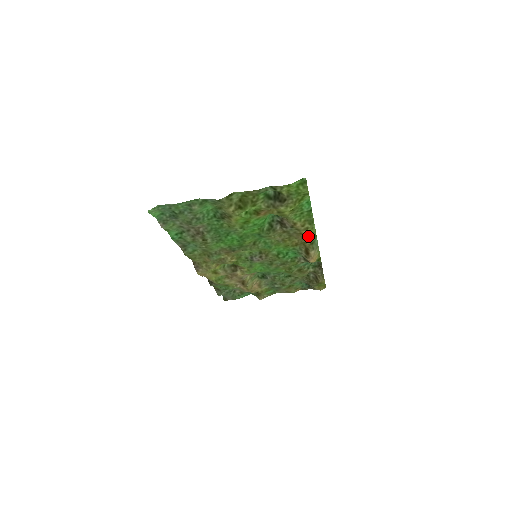
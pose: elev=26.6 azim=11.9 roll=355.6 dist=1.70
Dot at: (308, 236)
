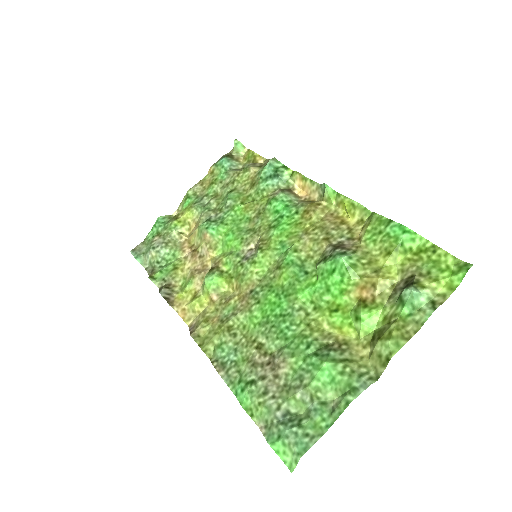
Dot at: (344, 212)
